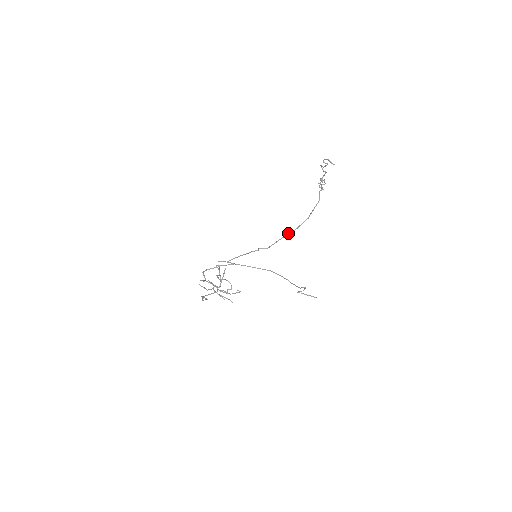
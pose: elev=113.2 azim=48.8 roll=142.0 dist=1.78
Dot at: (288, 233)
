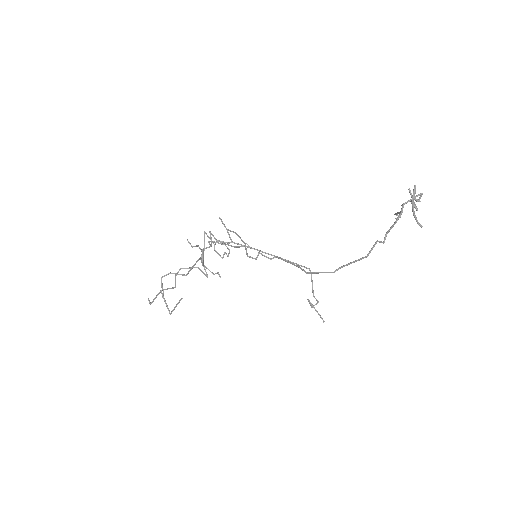
Dot at: (300, 268)
